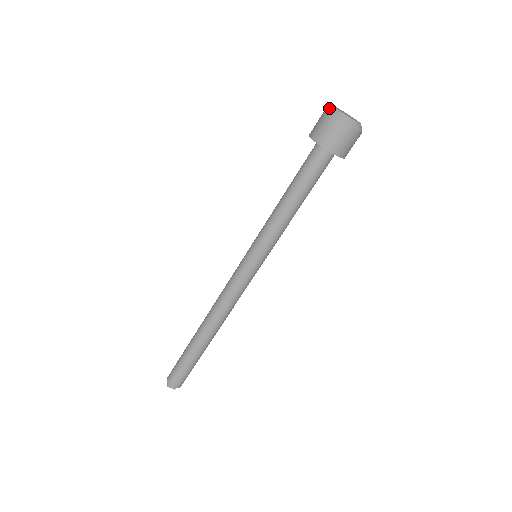
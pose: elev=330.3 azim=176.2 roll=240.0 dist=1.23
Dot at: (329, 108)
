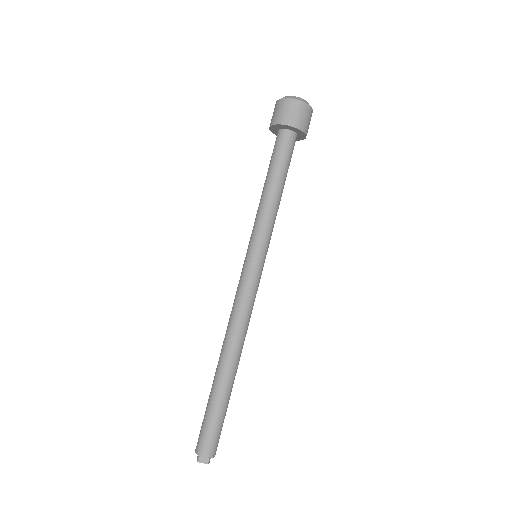
Dot at: (278, 100)
